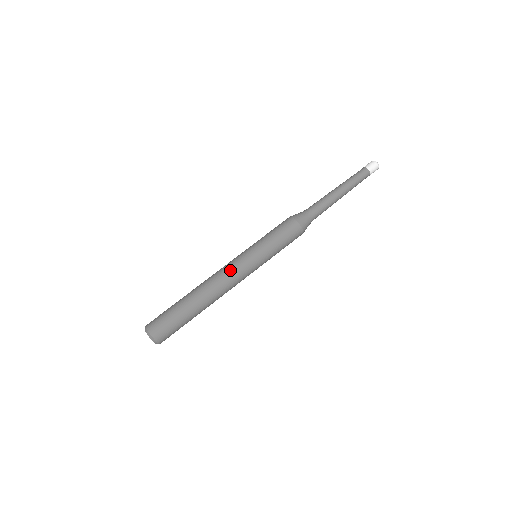
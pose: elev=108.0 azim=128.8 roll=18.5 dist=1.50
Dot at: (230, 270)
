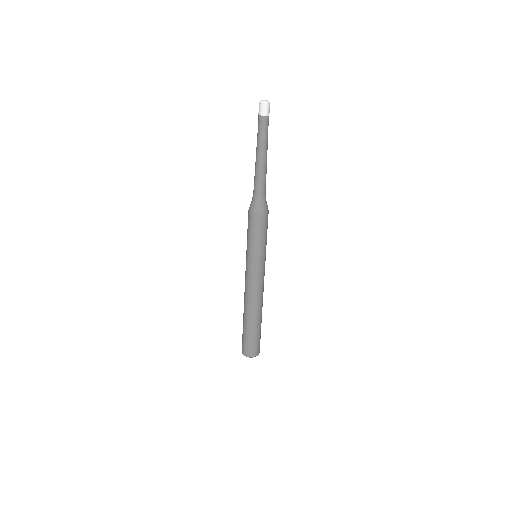
Dot at: (246, 282)
